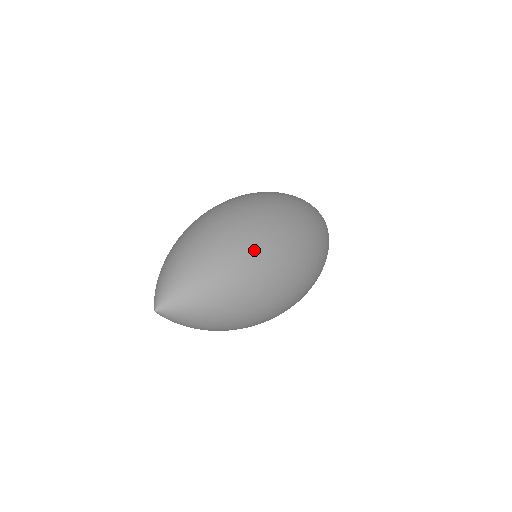
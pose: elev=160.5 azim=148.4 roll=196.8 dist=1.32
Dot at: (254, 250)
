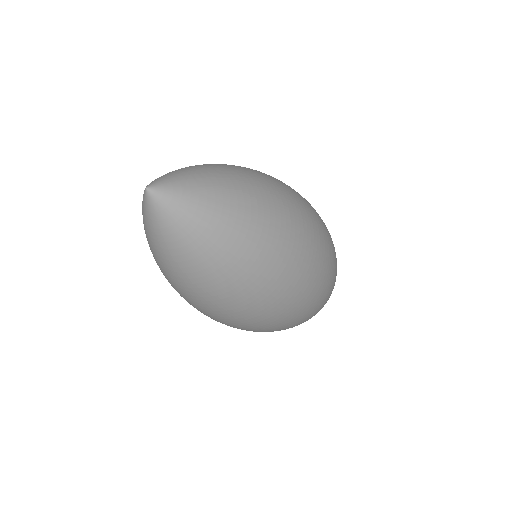
Dot at: (273, 187)
